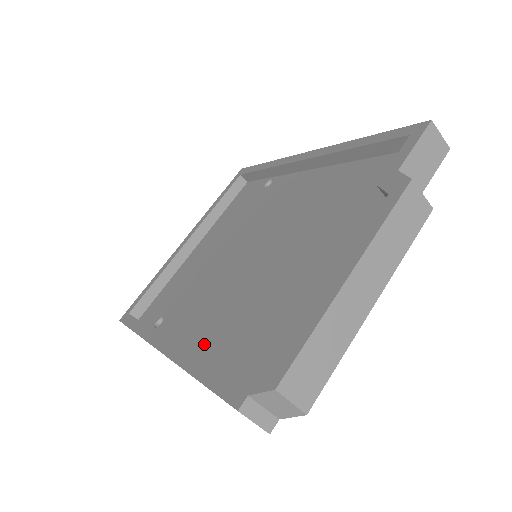
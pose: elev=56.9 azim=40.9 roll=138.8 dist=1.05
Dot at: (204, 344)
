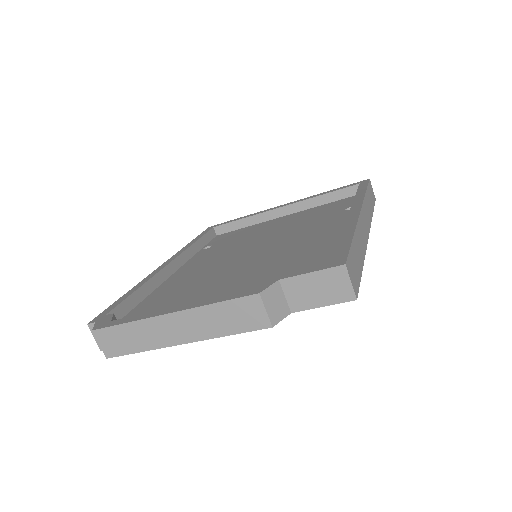
Dot at: (171, 281)
